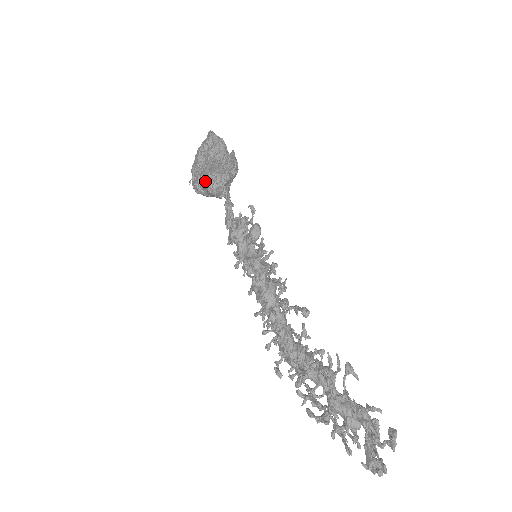
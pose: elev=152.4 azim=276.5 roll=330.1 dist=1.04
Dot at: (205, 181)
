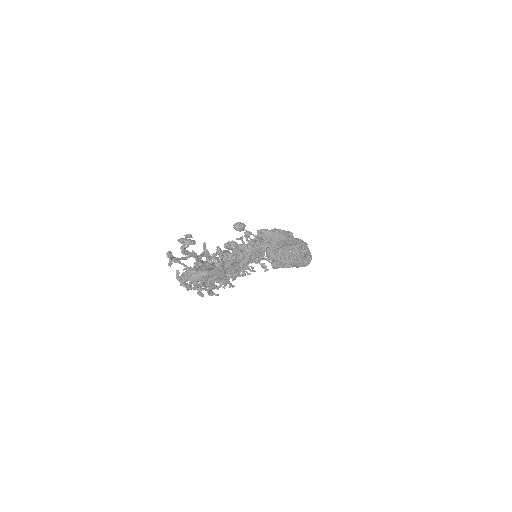
Dot at: occluded
